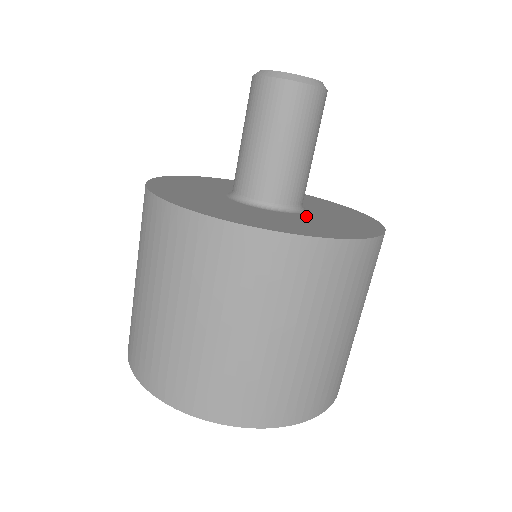
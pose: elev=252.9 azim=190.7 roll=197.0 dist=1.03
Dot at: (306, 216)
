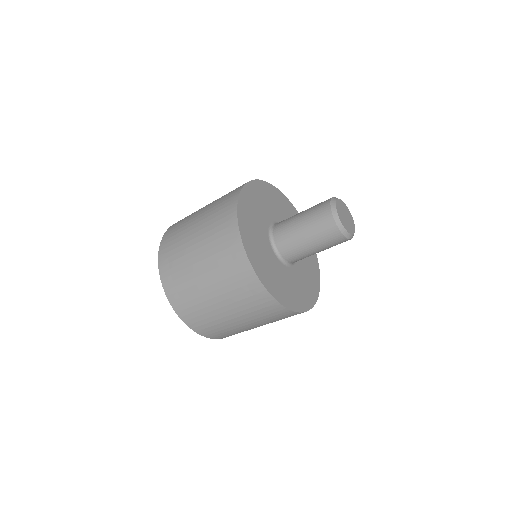
Dot at: (297, 271)
